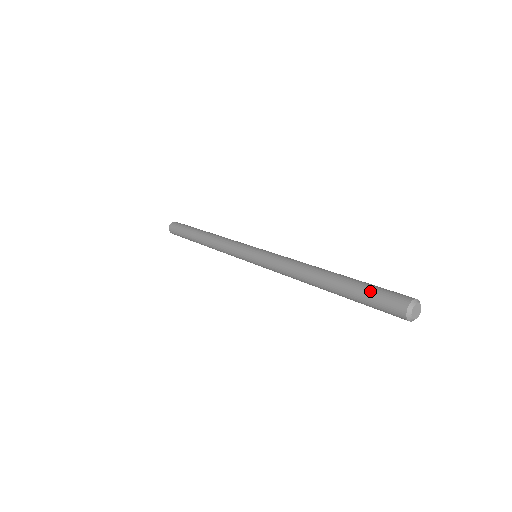
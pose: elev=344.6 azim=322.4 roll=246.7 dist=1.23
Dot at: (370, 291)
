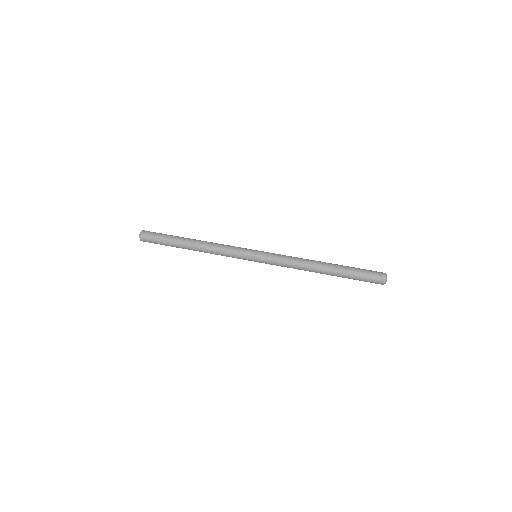
Dot at: (359, 279)
